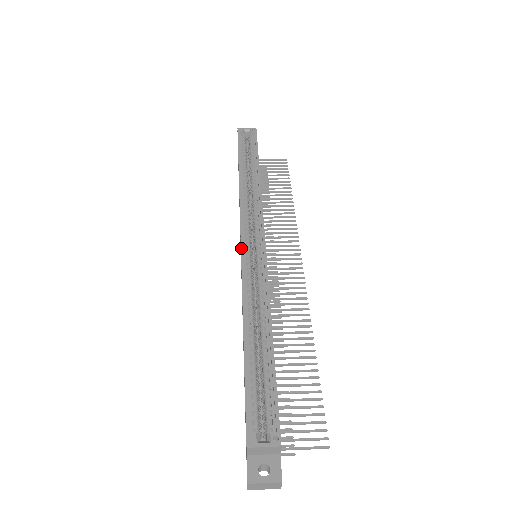
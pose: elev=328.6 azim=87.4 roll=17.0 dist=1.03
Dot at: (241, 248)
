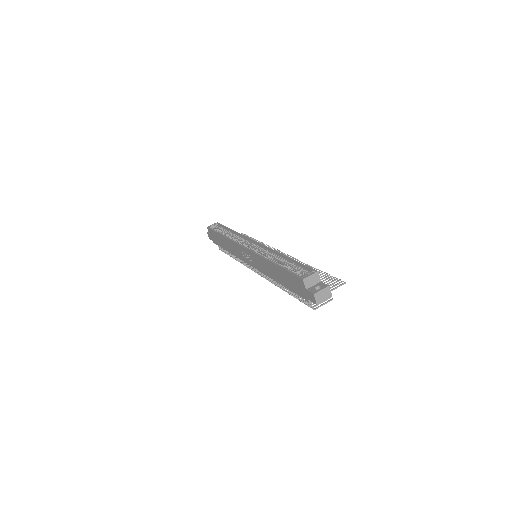
Dot at: (246, 248)
